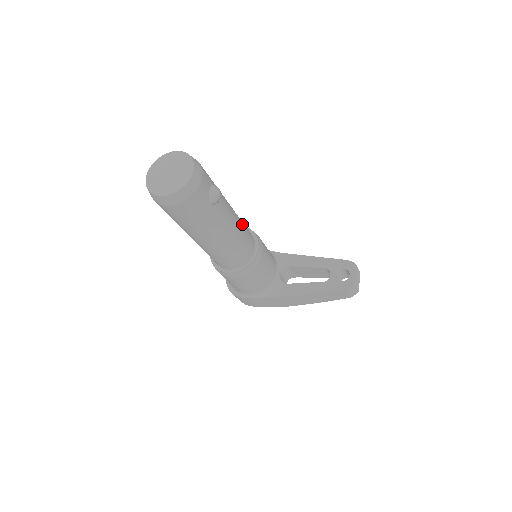
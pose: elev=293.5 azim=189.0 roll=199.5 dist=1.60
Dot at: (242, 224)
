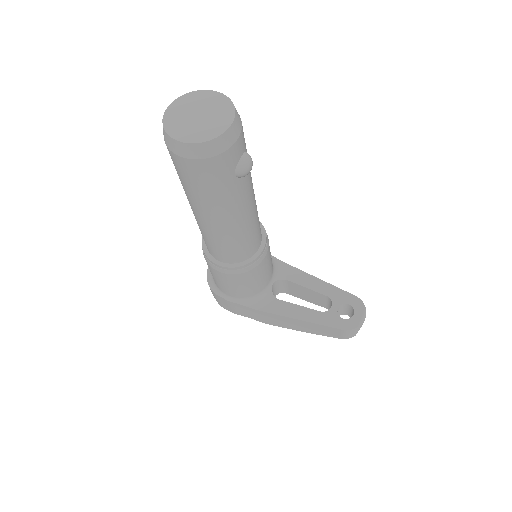
Dot at: (257, 214)
